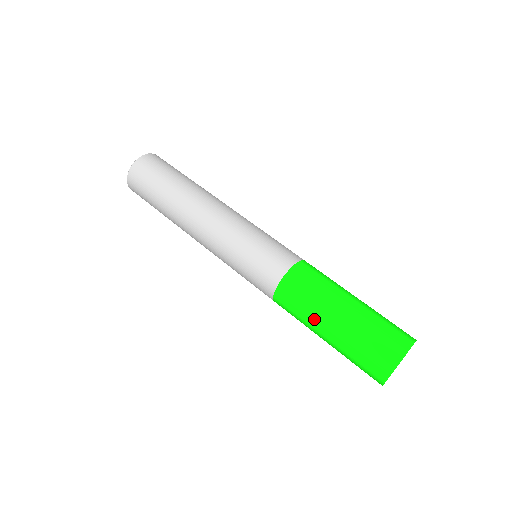
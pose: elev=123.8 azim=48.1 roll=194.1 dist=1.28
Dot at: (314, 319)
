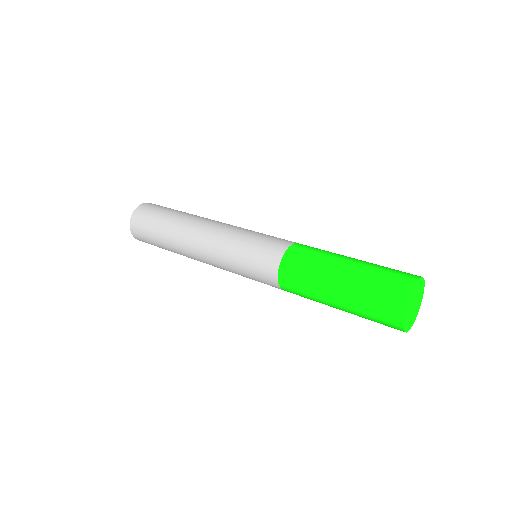
Dot at: (325, 268)
